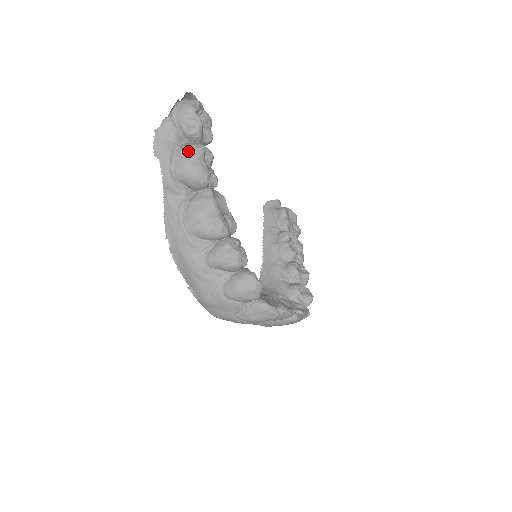
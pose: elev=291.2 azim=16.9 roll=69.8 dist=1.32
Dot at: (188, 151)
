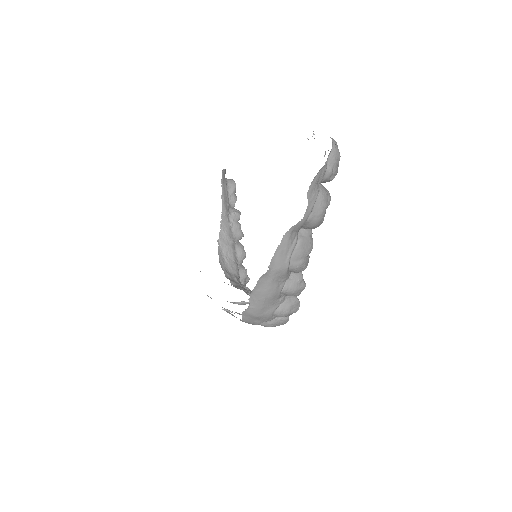
Dot at: (326, 200)
